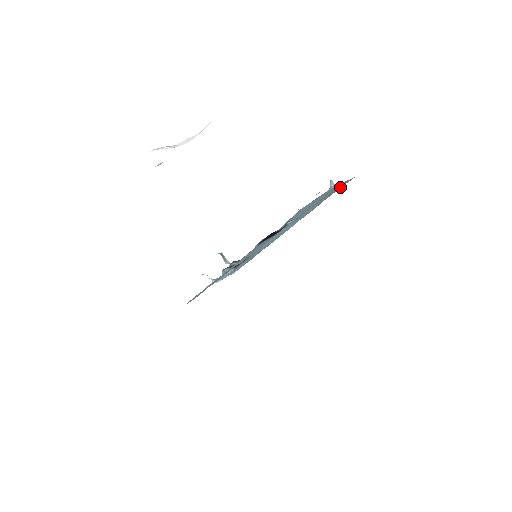
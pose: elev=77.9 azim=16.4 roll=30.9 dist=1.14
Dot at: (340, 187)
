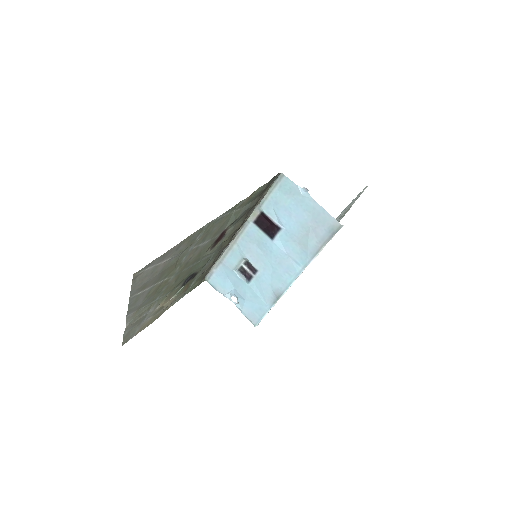
Dot at: (331, 233)
